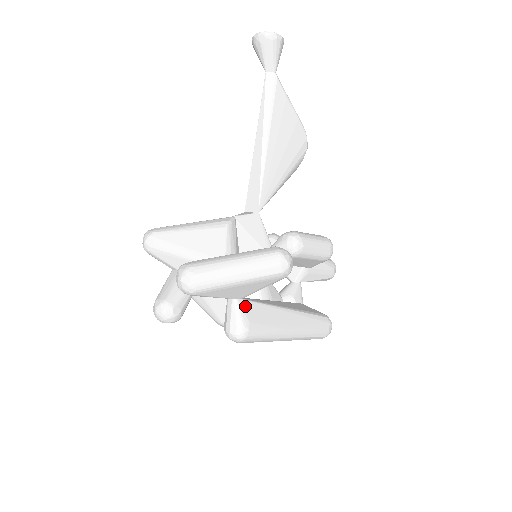
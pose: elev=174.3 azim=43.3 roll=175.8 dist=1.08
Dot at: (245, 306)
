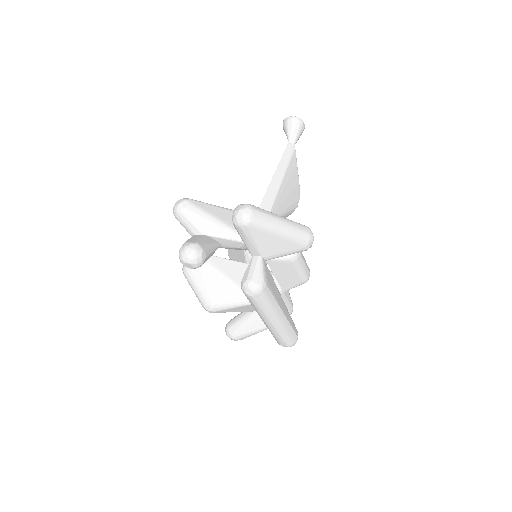
Dot at: (265, 266)
